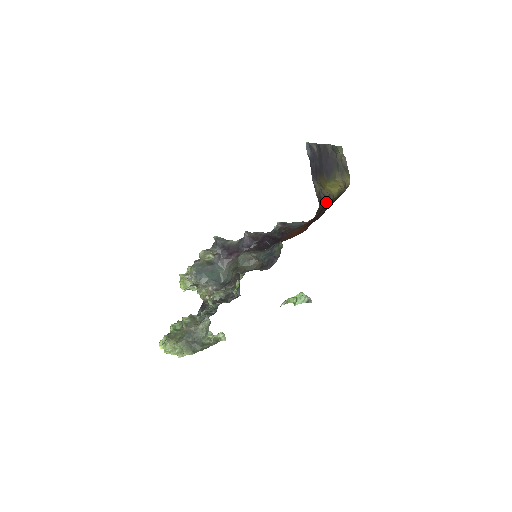
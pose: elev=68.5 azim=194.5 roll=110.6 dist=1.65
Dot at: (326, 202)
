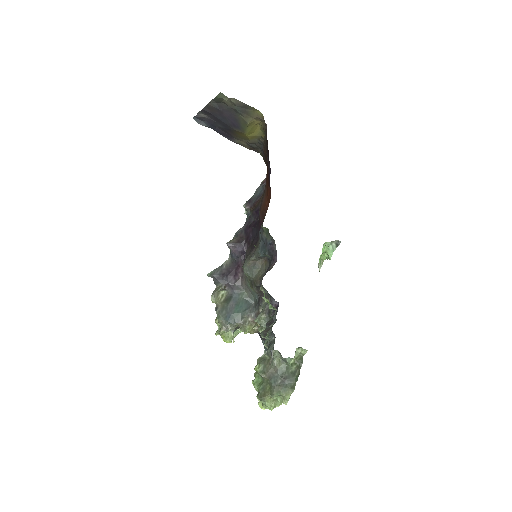
Dot at: (262, 148)
